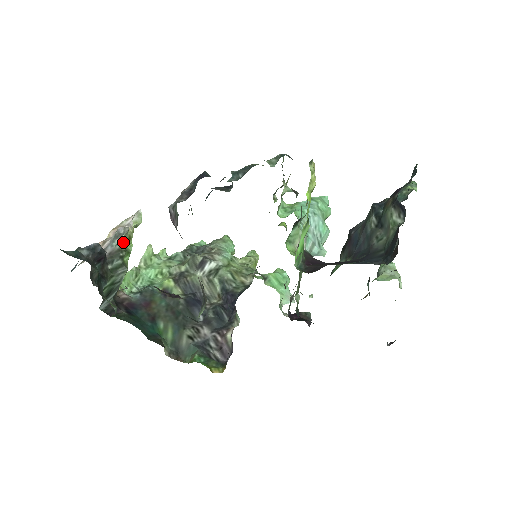
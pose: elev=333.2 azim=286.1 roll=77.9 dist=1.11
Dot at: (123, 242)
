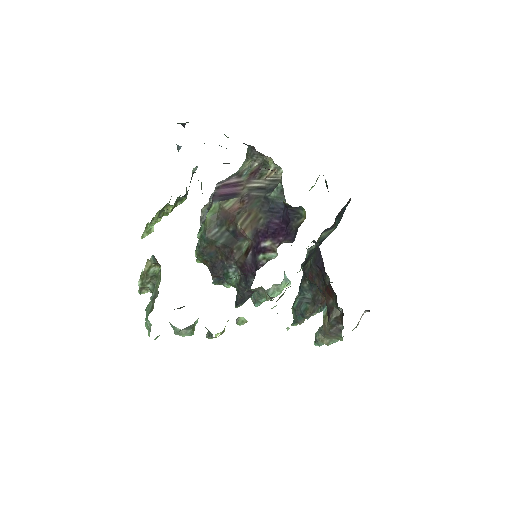
Dot at: occluded
